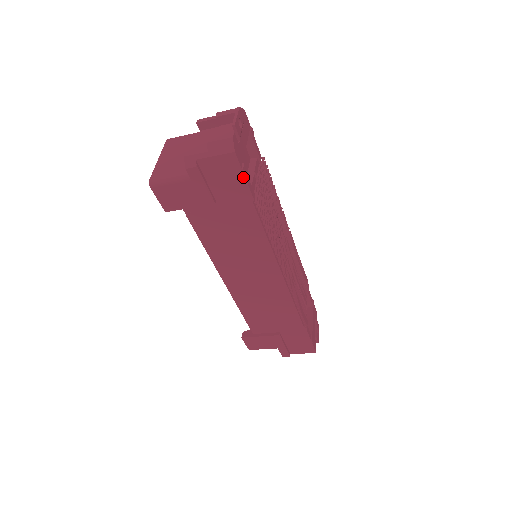
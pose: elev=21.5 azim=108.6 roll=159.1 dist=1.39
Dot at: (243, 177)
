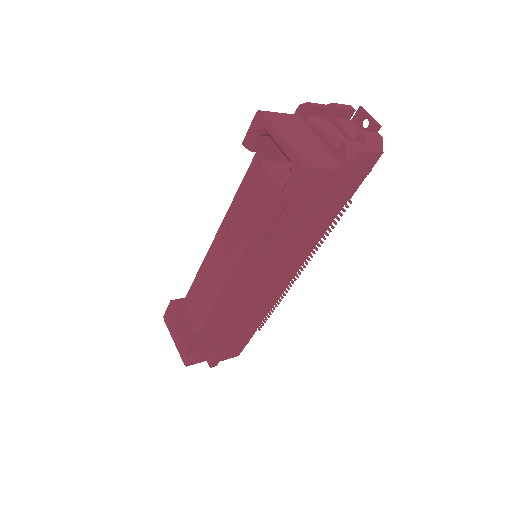
Dot at: (365, 177)
